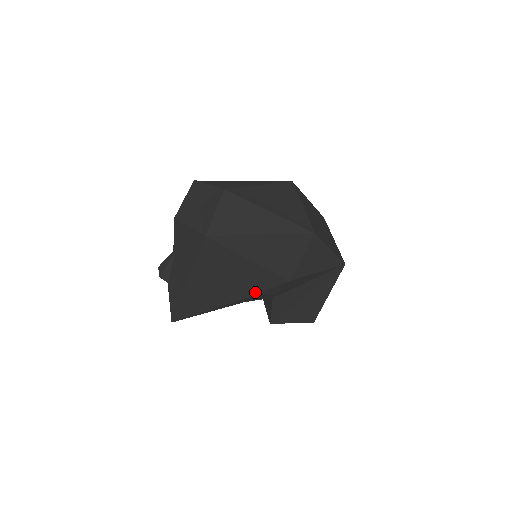
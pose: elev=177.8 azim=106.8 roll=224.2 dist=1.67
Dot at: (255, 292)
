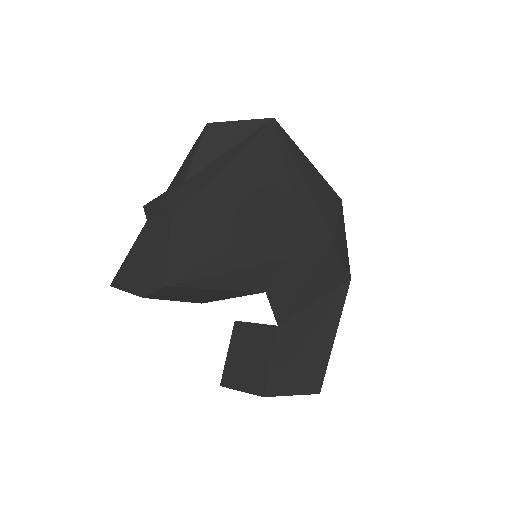
Dot at: (298, 249)
